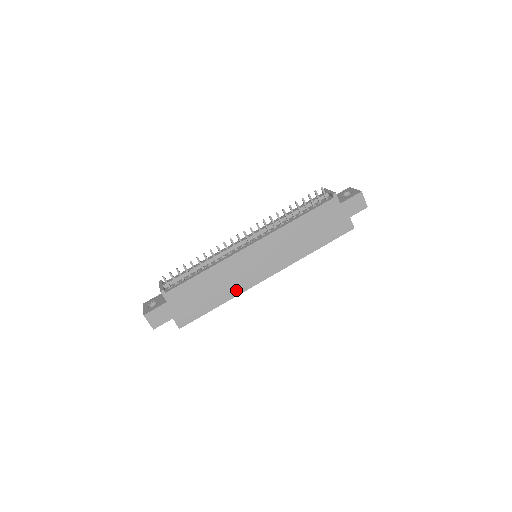
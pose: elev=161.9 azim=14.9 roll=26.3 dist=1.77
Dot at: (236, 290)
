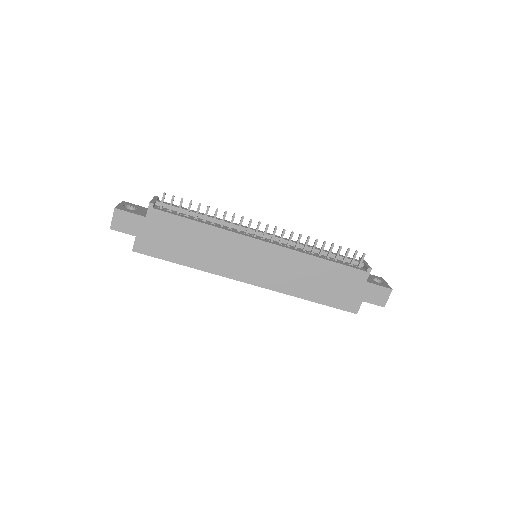
Dot at: (212, 267)
